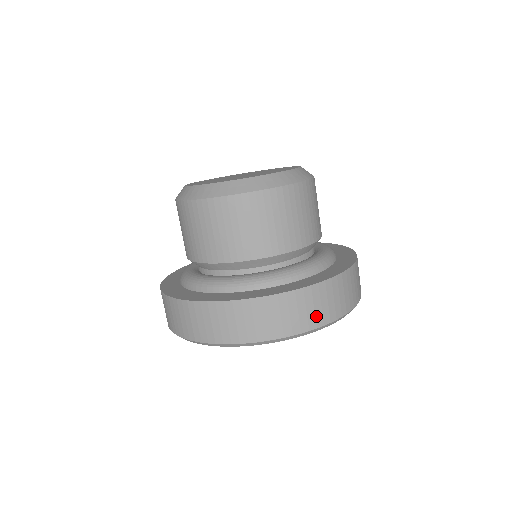
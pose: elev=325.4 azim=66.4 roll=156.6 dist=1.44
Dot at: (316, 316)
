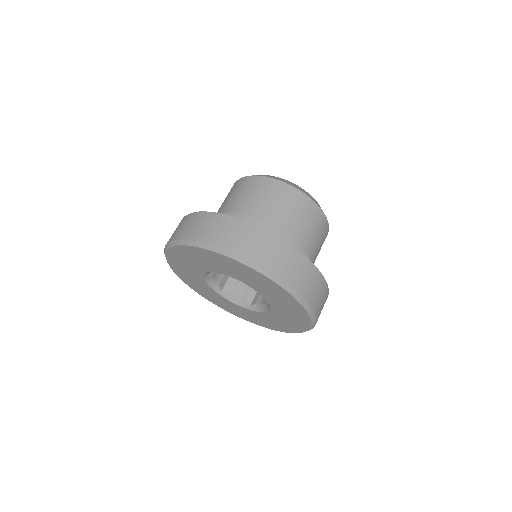
Dot at: (214, 236)
